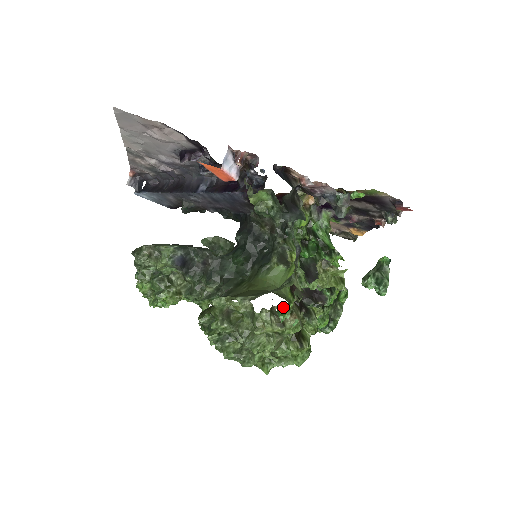
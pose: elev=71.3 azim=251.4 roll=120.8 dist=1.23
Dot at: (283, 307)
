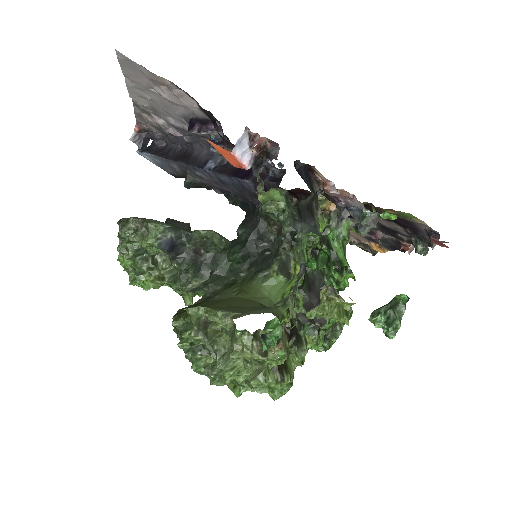
Dot at: (270, 333)
